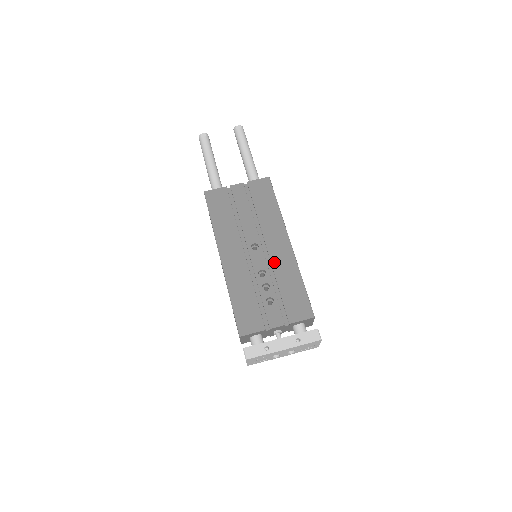
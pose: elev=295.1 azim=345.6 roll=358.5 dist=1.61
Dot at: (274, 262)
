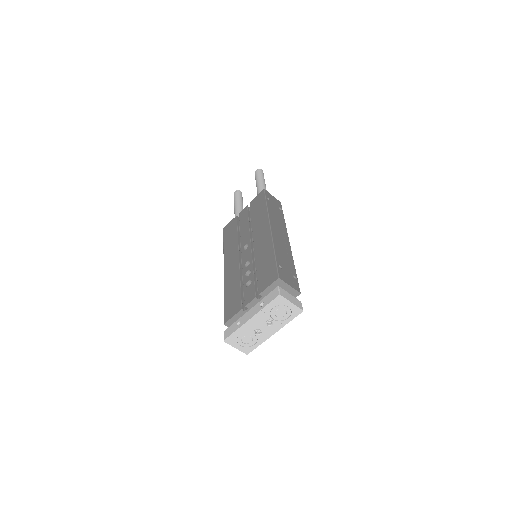
Dot at: (256, 250)
